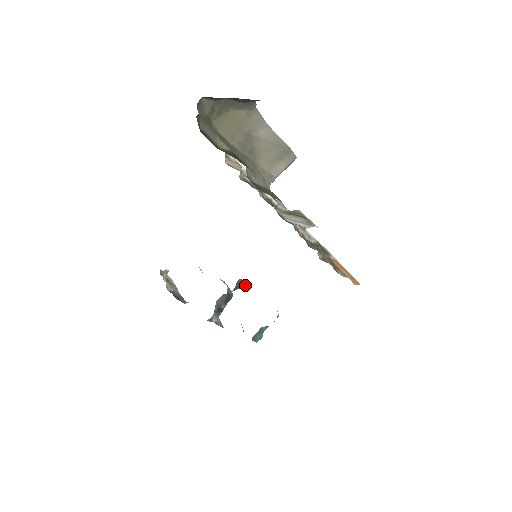
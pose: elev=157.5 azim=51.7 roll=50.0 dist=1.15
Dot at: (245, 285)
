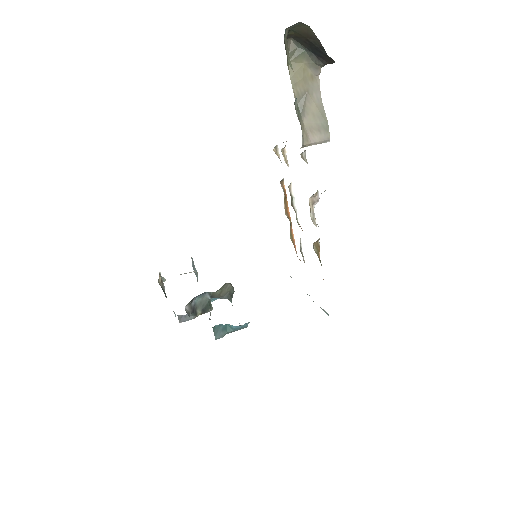
Dot at: (230, 296)
